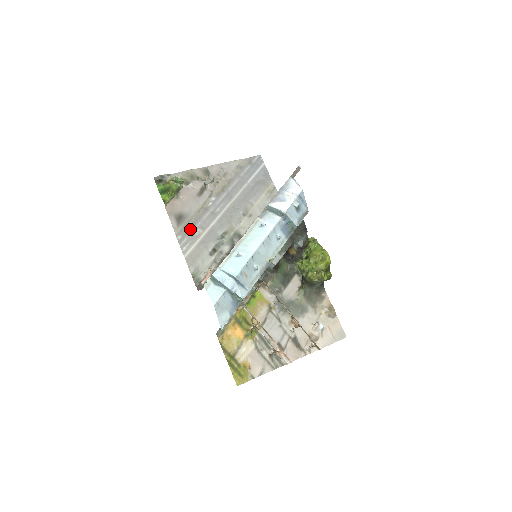
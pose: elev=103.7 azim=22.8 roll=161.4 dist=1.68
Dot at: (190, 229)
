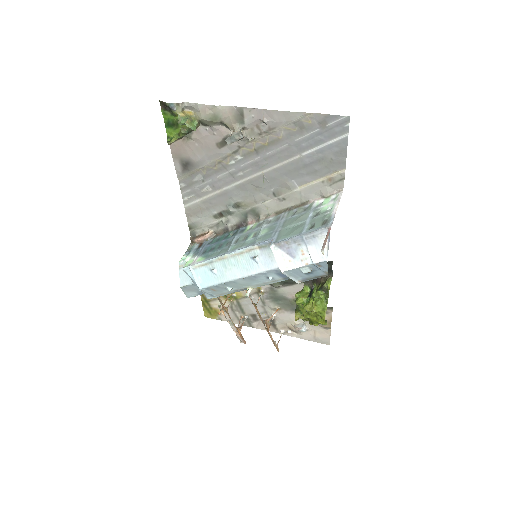
Dot at: (197, 182)
